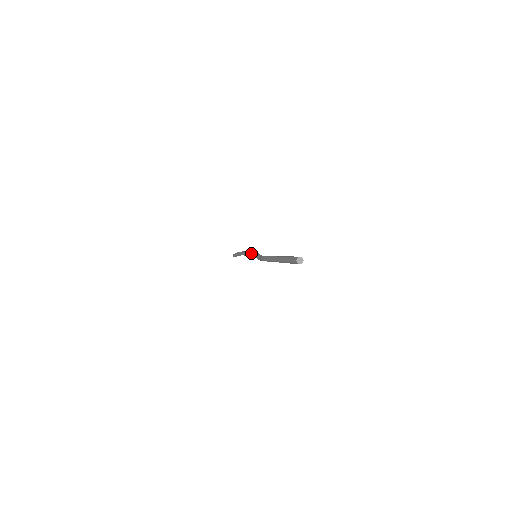
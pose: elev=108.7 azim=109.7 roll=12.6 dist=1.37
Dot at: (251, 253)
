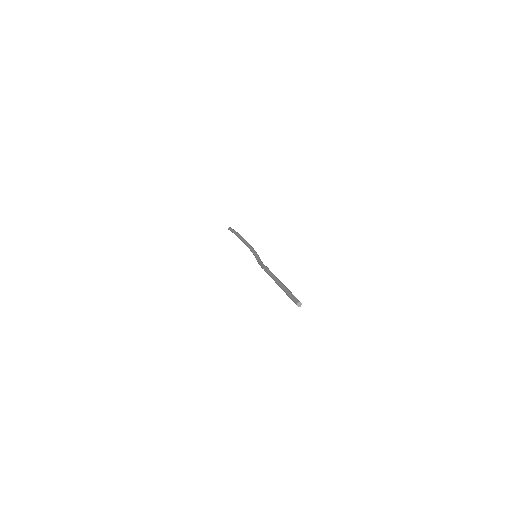
Dot at: (253, 249)
